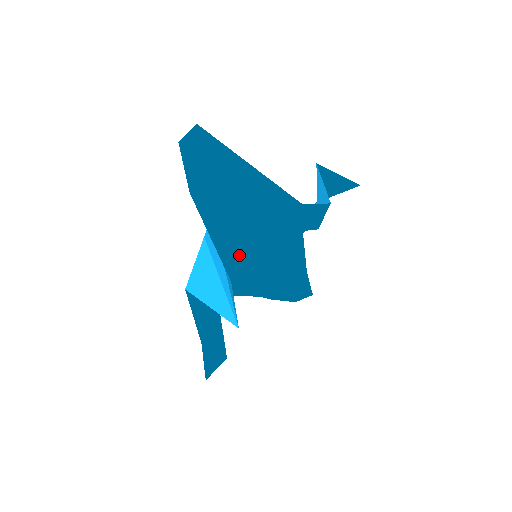
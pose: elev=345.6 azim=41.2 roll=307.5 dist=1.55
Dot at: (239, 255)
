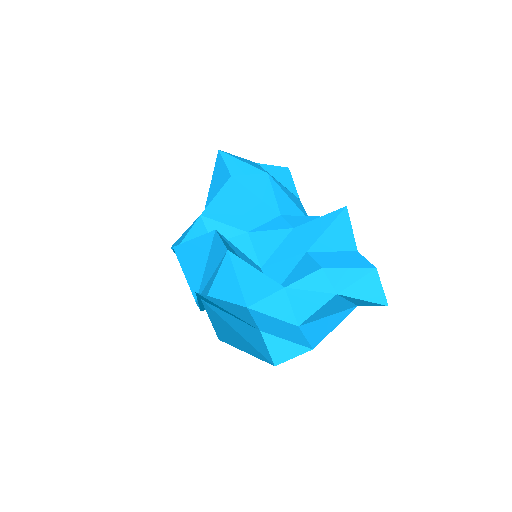
Dot at: occluded
